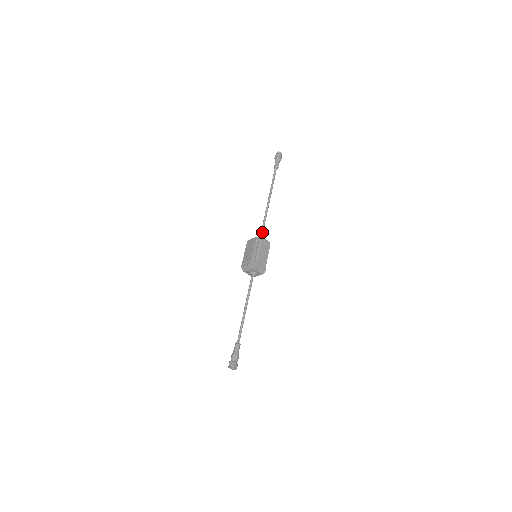
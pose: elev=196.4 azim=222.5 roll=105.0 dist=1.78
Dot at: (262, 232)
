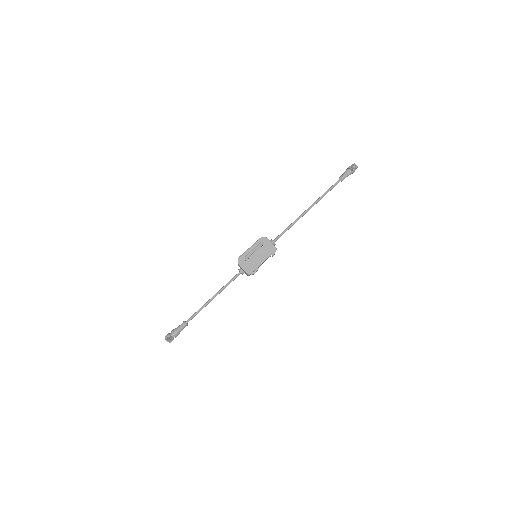
Dot at: (278, 236)
